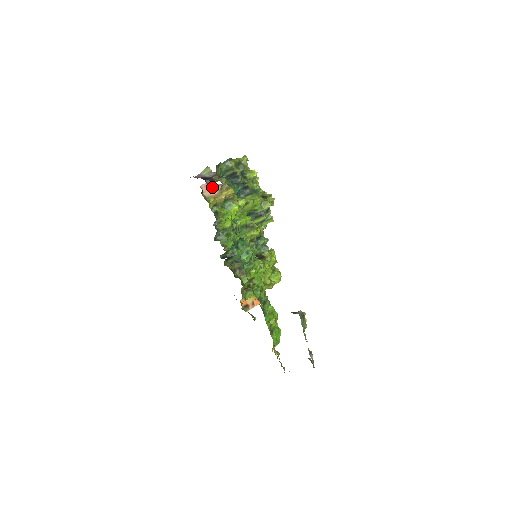
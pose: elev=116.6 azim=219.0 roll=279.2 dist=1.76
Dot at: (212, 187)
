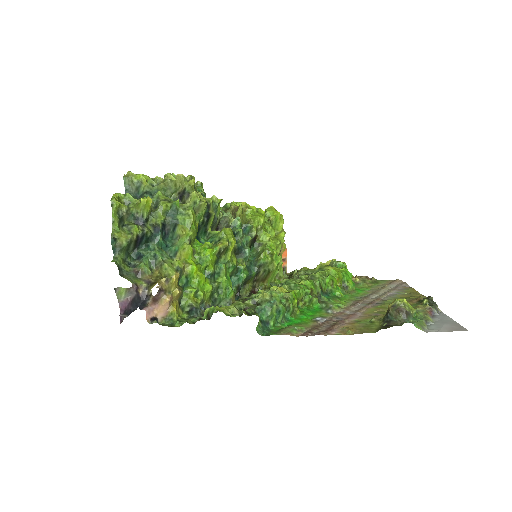
Dot at: (155, 302)
